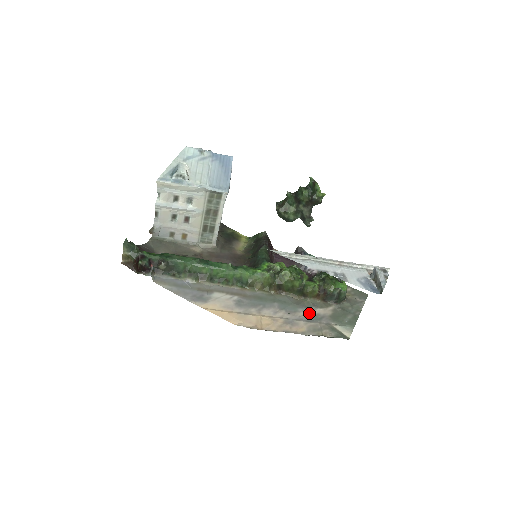
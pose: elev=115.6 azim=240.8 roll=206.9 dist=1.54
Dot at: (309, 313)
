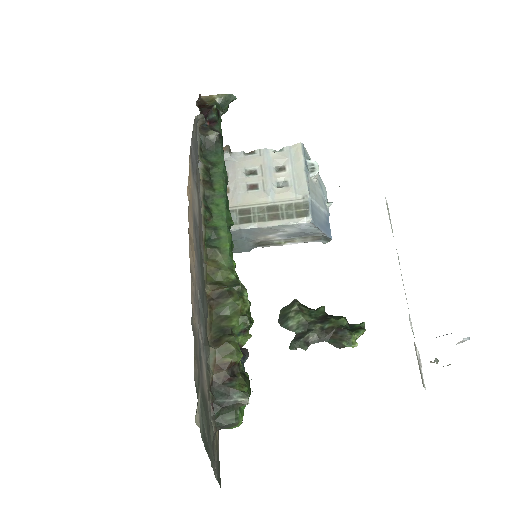
Dot at: (202, 345)
